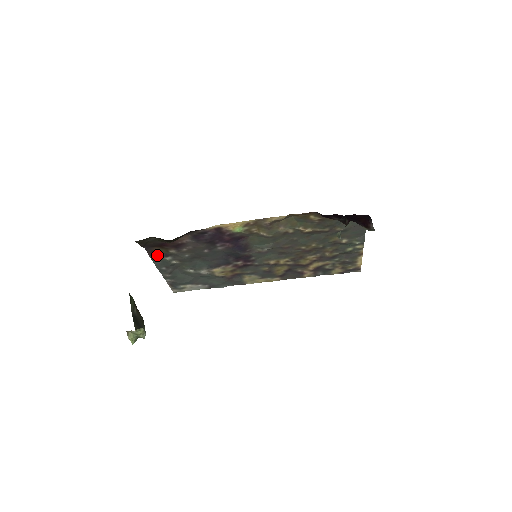
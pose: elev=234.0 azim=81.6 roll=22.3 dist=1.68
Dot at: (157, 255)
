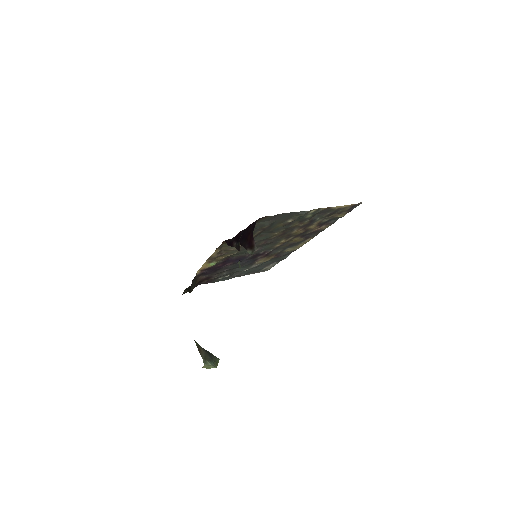
Dot at: (212, 280)
